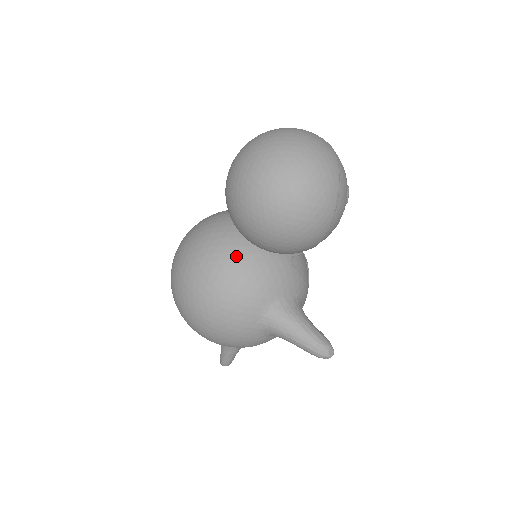
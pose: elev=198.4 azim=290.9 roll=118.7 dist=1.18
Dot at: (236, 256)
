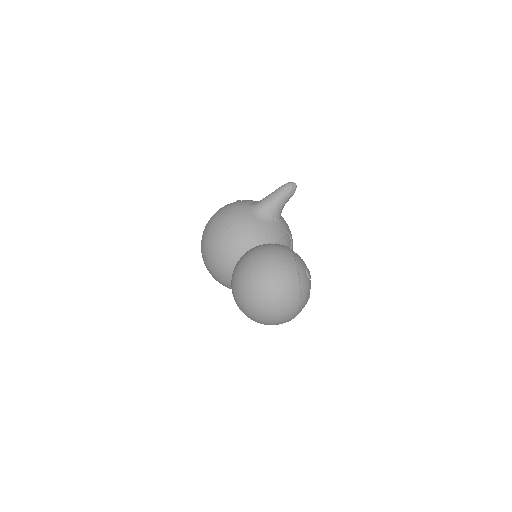
Dot at: occluded
